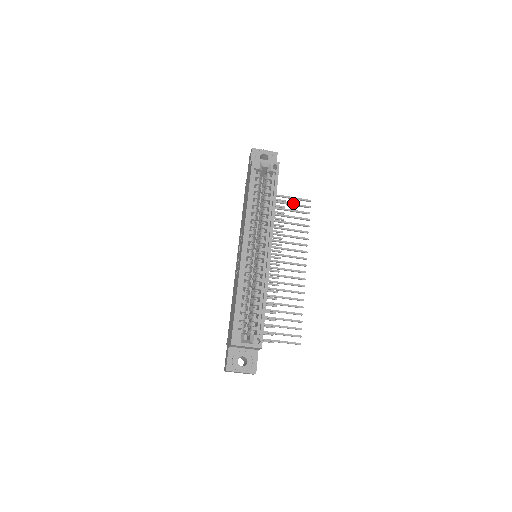
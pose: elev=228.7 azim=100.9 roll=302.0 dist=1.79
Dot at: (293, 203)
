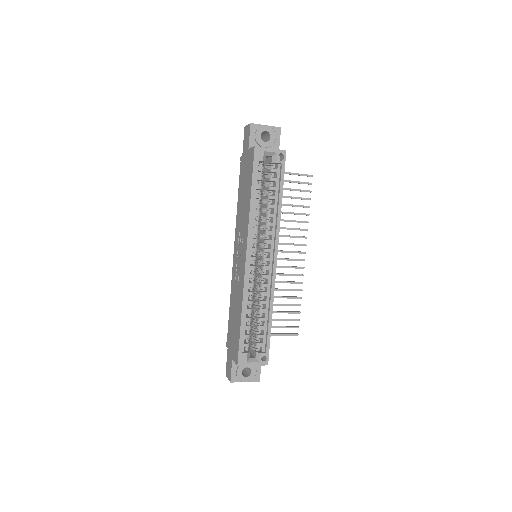
Dot at: occluded
